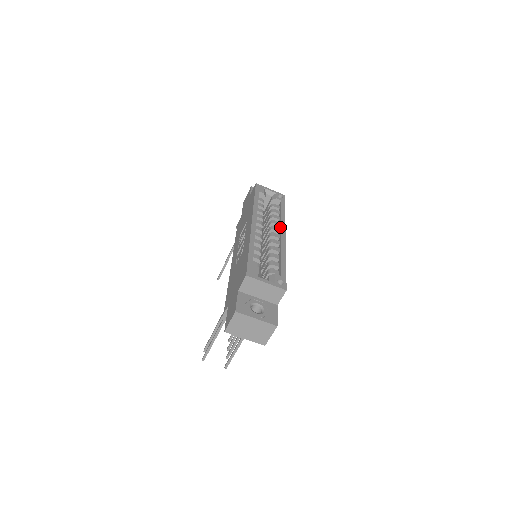
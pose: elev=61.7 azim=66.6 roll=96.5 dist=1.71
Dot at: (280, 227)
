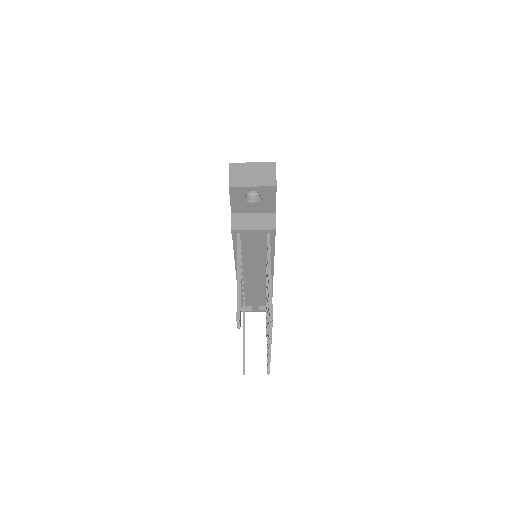
Dot at: occluded
